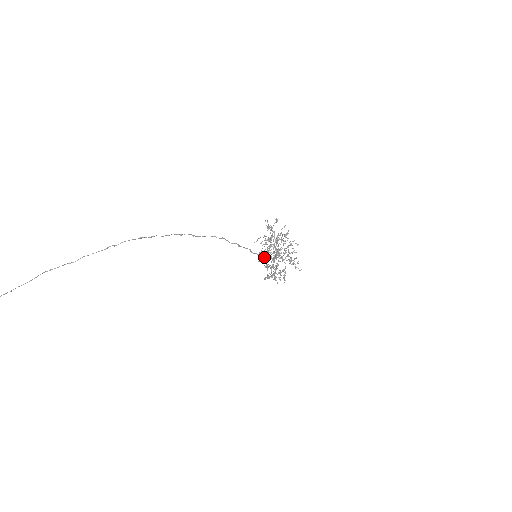
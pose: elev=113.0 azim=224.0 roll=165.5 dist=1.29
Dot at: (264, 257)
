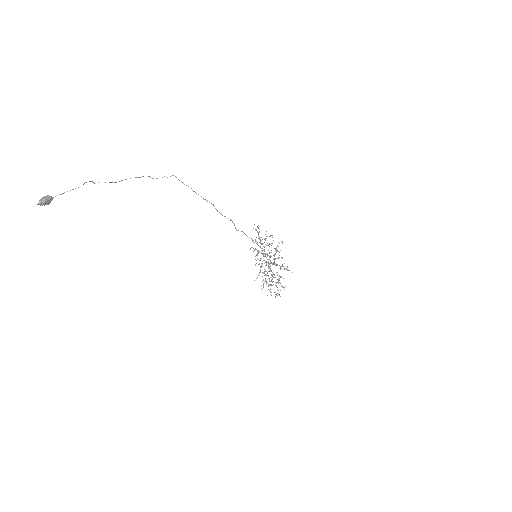
Dot at: (259, 272)
